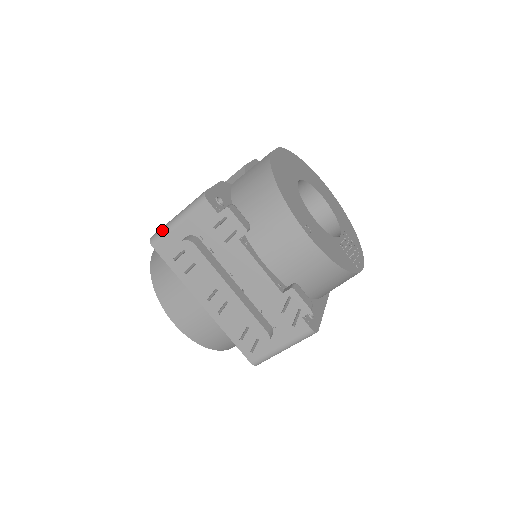
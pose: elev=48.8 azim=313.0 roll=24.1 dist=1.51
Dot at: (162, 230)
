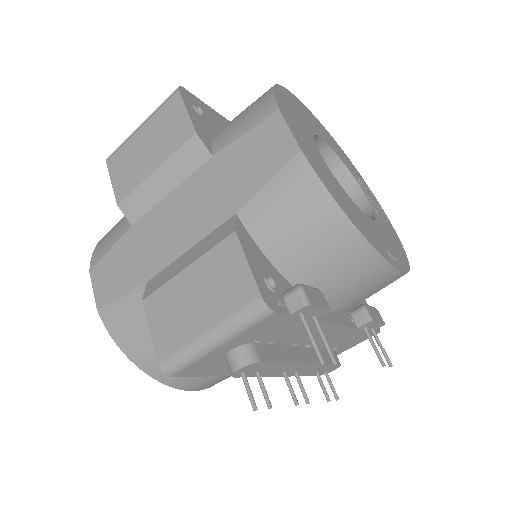
Dot at: (186, 358)
